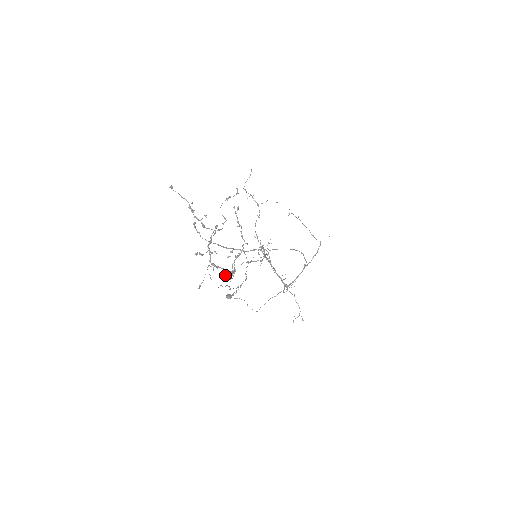
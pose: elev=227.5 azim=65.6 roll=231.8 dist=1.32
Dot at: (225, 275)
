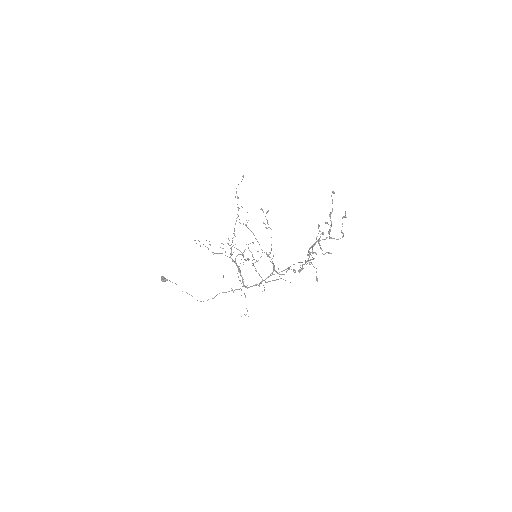
Dot at: occluded
